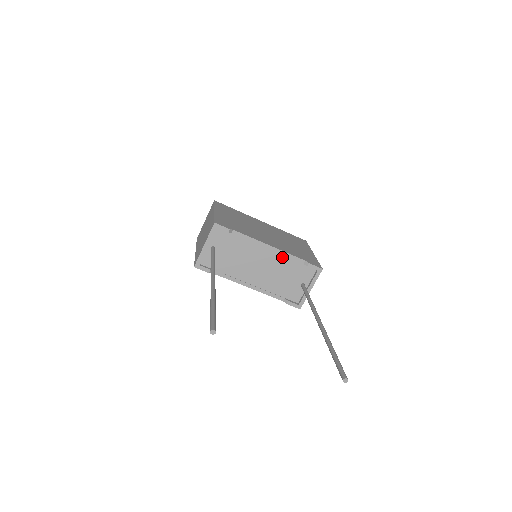
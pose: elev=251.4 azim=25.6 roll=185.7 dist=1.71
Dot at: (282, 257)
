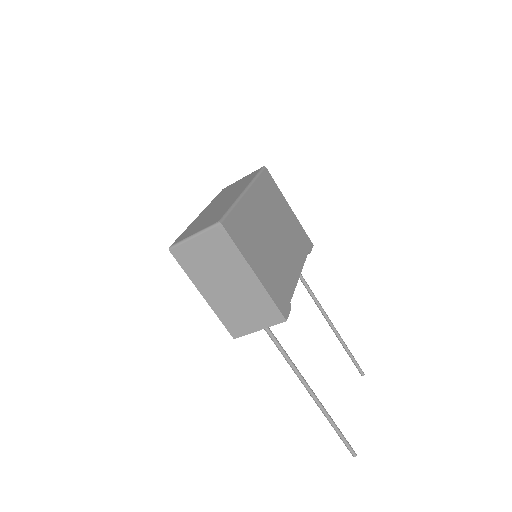
Dot at: occluded
